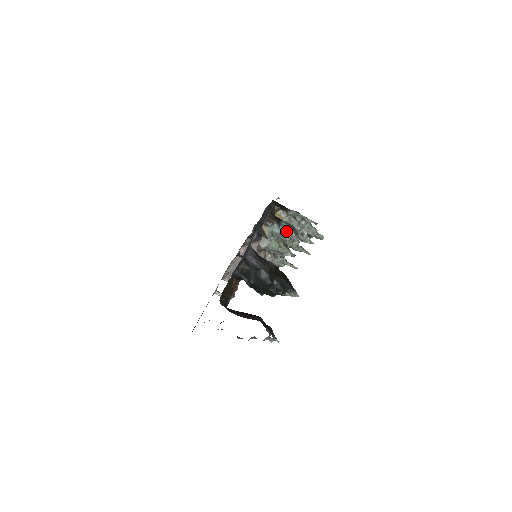
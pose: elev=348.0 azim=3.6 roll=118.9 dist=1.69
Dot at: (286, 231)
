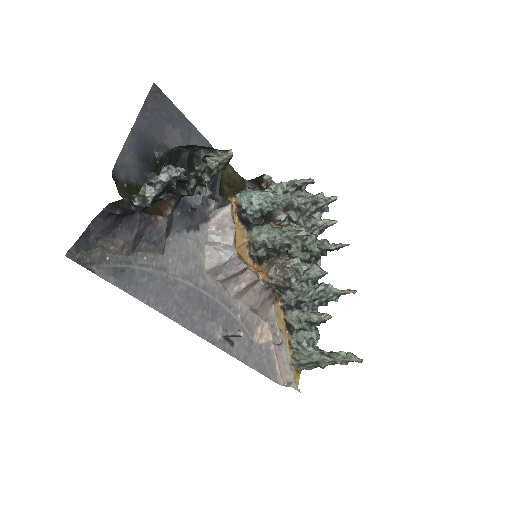
Dot at: (265, 191)
